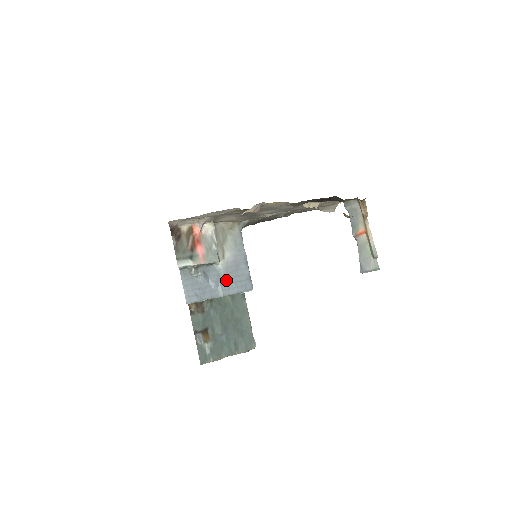
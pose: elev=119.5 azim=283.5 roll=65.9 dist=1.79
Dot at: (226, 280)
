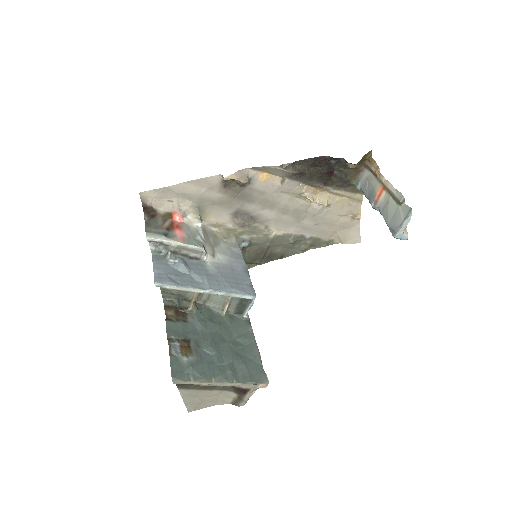
Dot at: (215, 277)
